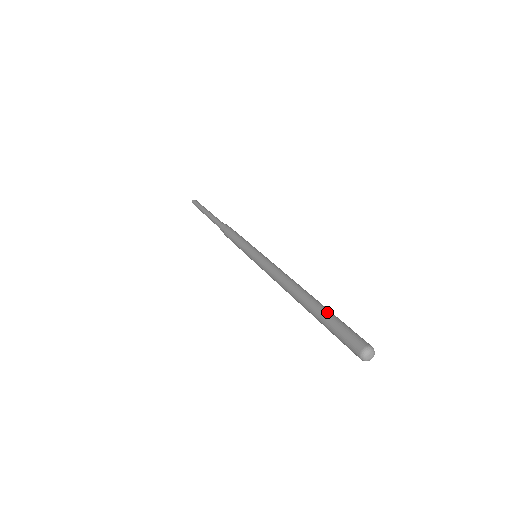
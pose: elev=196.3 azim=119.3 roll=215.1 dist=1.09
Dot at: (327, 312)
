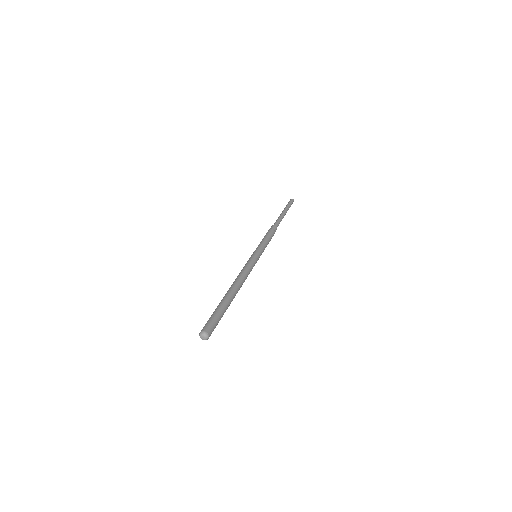
Dot at: (219, 306)
